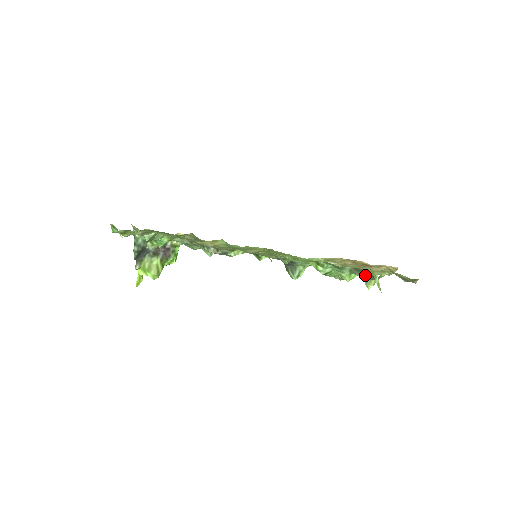
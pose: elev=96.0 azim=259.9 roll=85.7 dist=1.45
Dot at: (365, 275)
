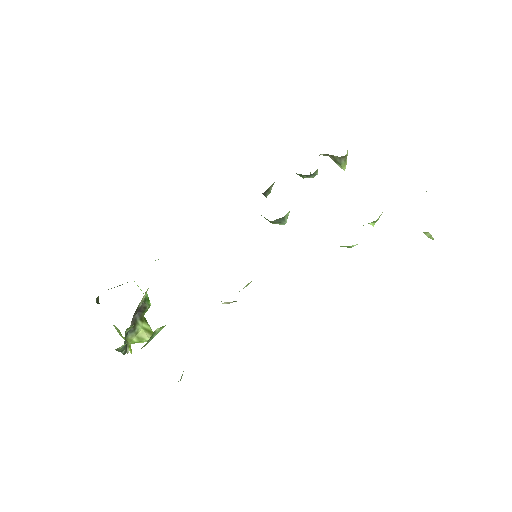
Dot at: occluded
